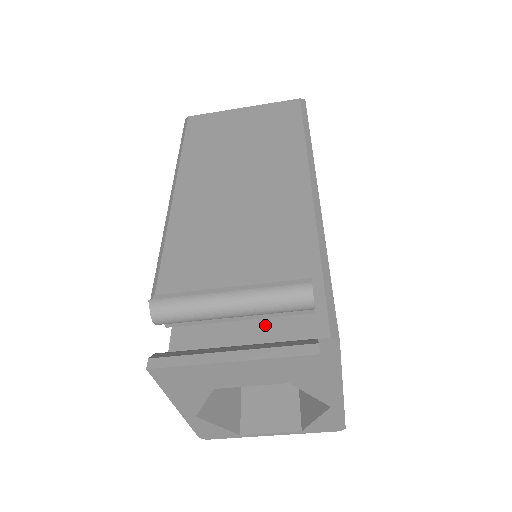
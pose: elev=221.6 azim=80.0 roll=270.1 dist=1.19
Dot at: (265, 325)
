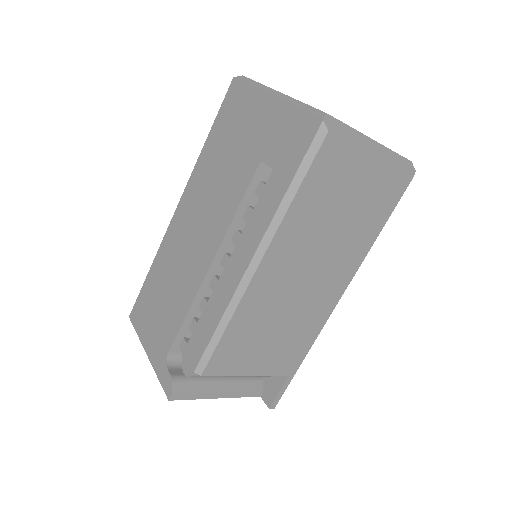
Dot at: occluded
